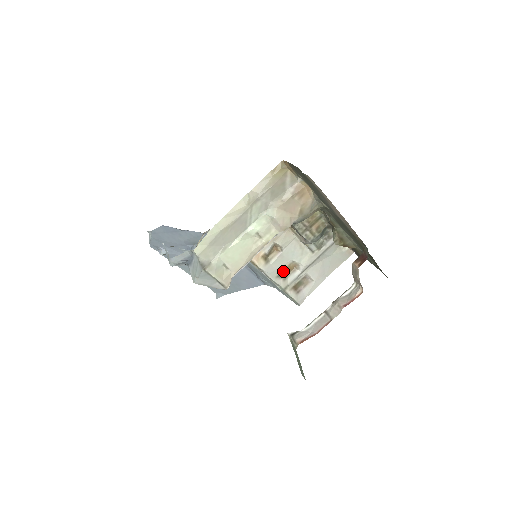
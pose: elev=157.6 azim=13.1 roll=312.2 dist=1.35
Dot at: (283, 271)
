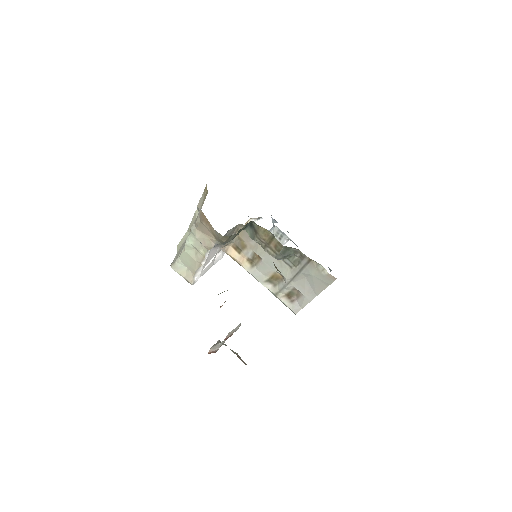
Dot at: (271, 277)
